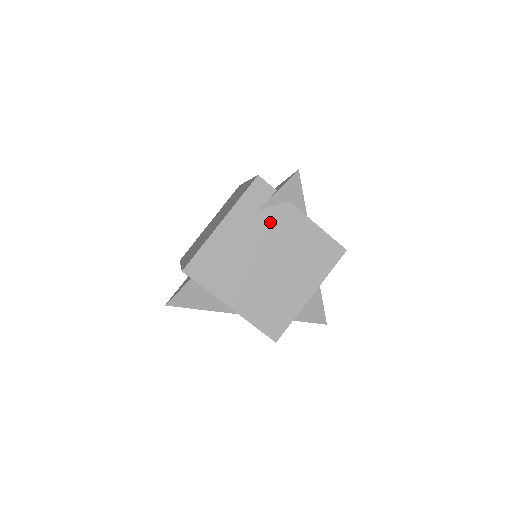
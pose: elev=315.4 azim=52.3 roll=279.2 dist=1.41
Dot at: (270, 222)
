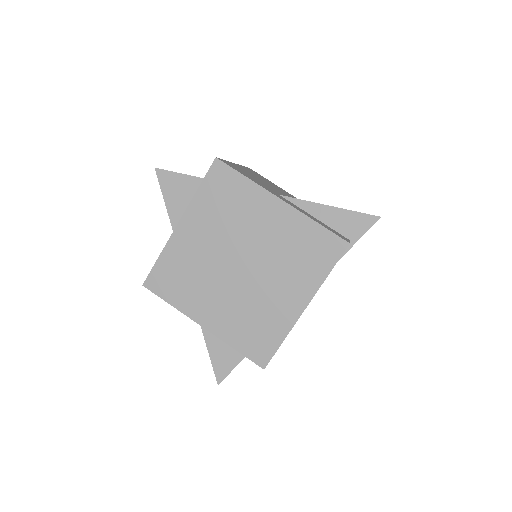
Dot at: occluded
